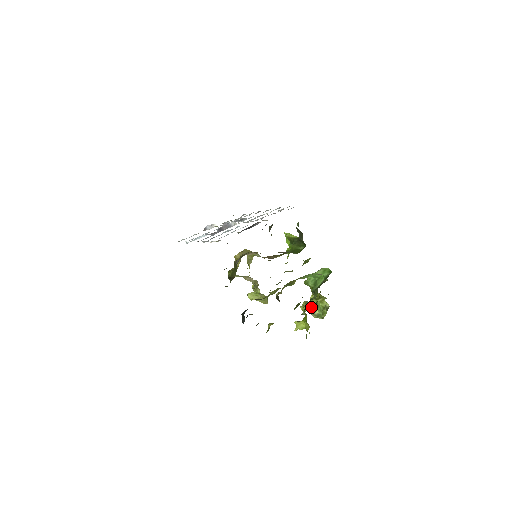
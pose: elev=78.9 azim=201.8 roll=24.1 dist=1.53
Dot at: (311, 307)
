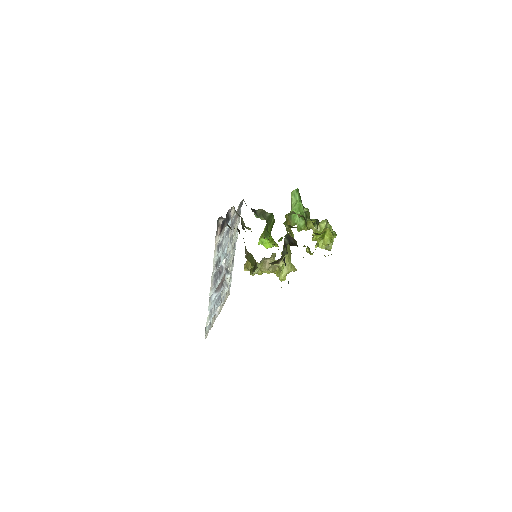
Dot at: (317, 228)
